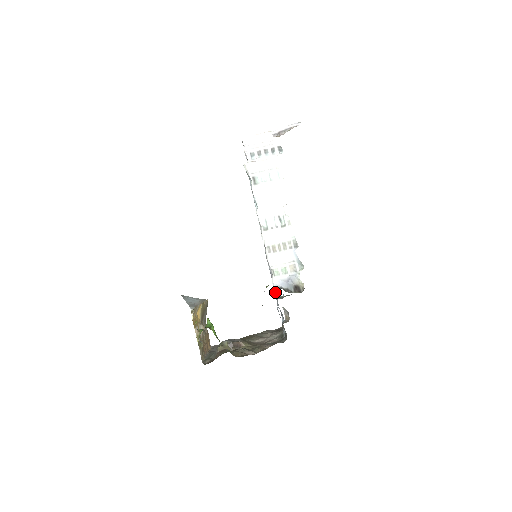
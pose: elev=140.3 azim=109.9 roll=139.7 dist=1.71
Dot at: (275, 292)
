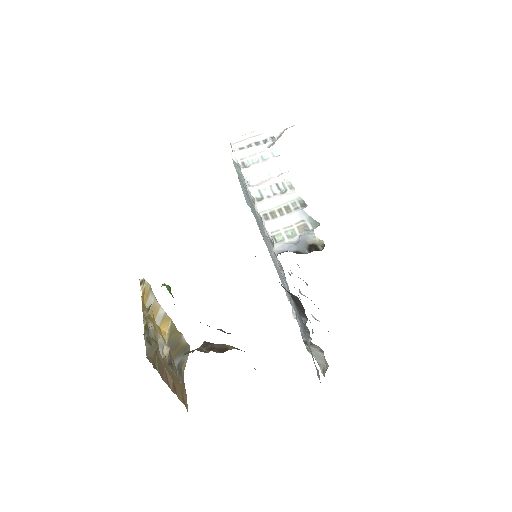
Dot at: (281, 268)
